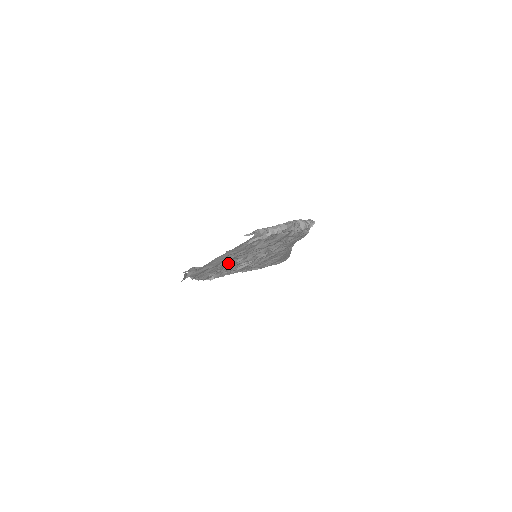
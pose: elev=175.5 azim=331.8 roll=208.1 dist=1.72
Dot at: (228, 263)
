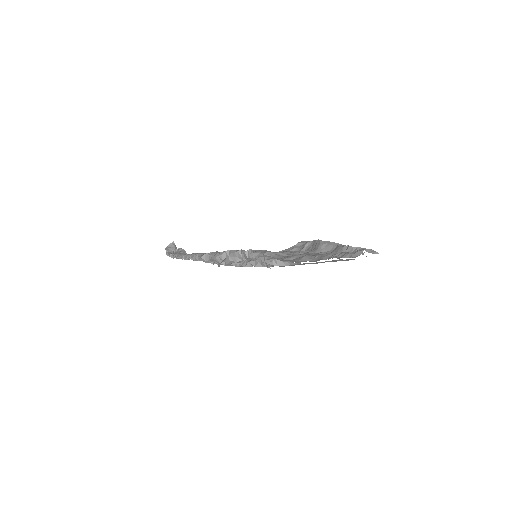
Dot at: occluded
